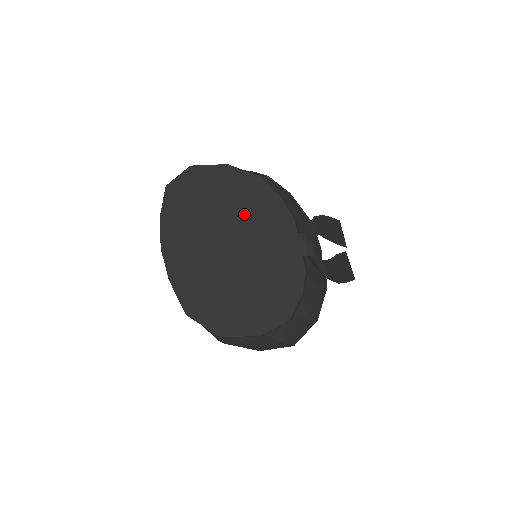
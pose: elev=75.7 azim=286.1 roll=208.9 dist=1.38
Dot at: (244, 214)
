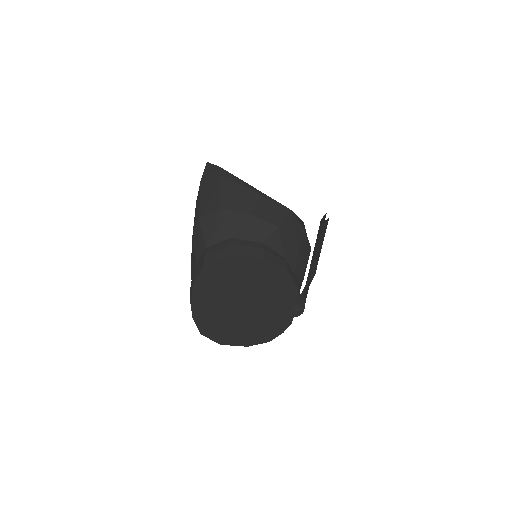
Dot at: (263, 291)
